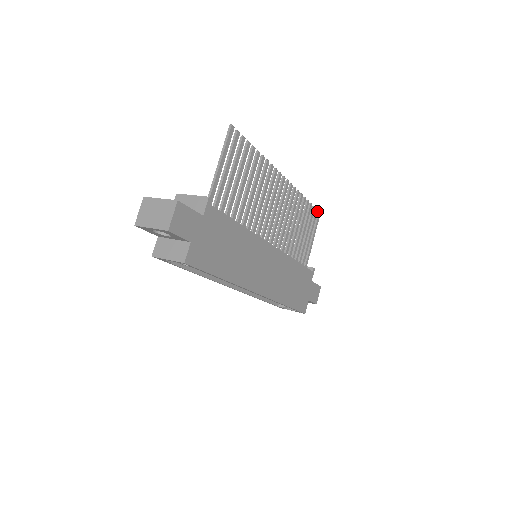
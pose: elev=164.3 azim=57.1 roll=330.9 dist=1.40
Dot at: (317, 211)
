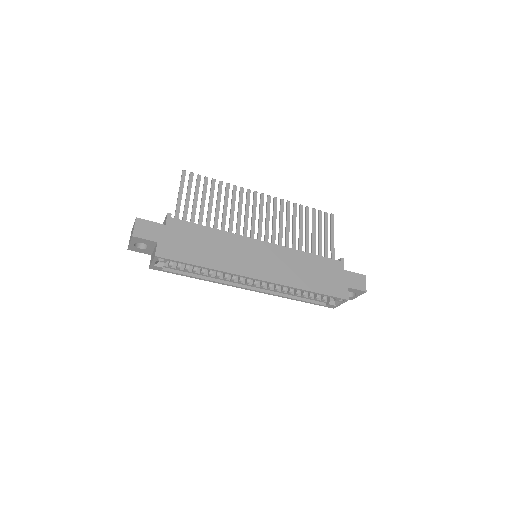
Dot at: (327, 213)
